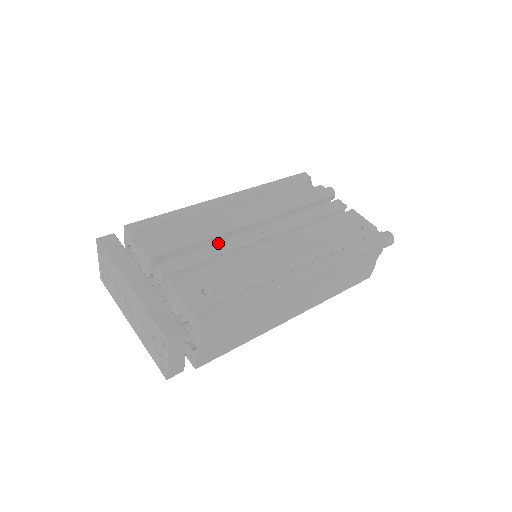
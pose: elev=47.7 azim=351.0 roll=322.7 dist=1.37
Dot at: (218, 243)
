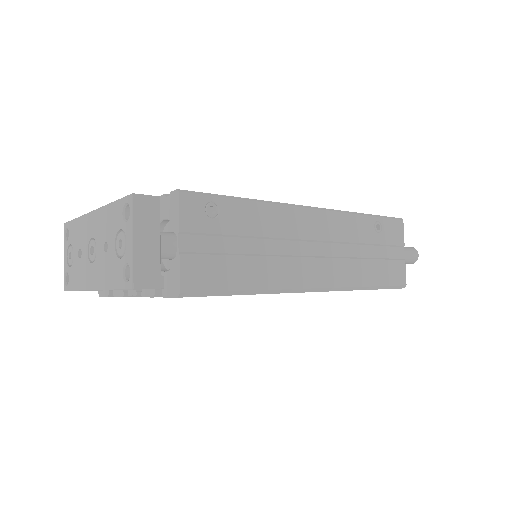
Dot at: occluded
